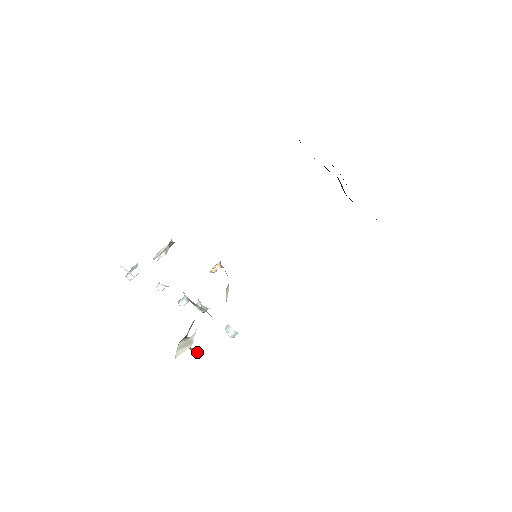
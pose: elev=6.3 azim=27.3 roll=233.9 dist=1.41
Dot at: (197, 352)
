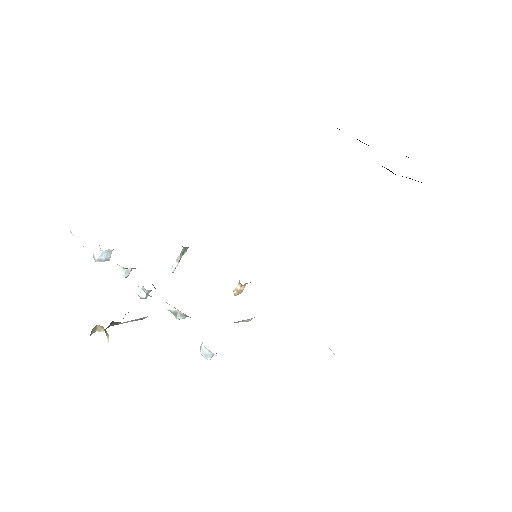
Dot at: occluded
